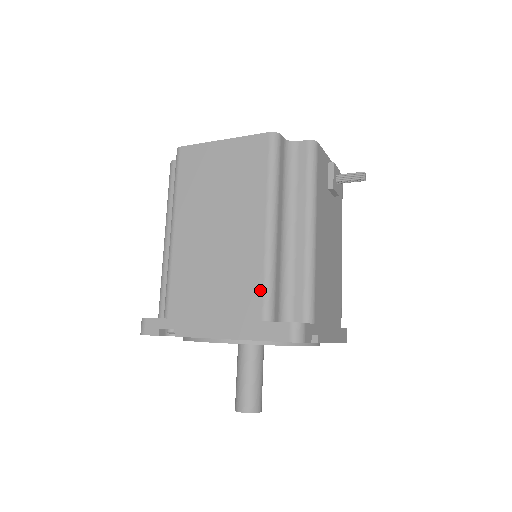
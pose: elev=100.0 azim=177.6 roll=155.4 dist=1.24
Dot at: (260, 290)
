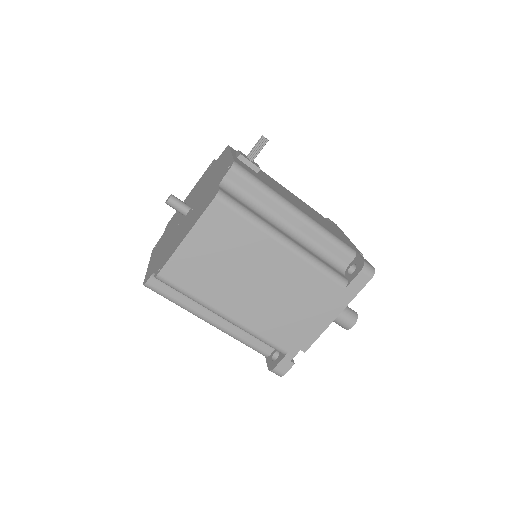
Dot at: (325, 278)
